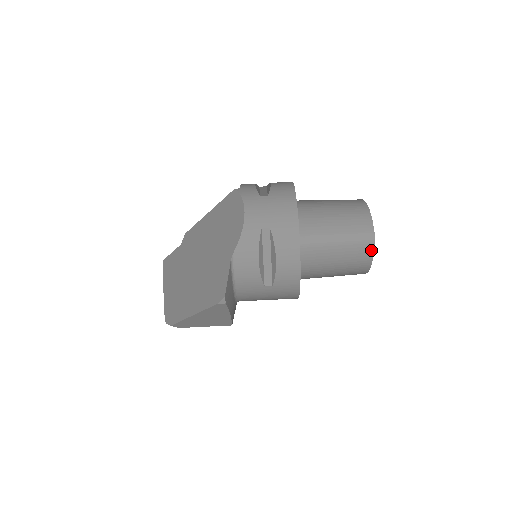
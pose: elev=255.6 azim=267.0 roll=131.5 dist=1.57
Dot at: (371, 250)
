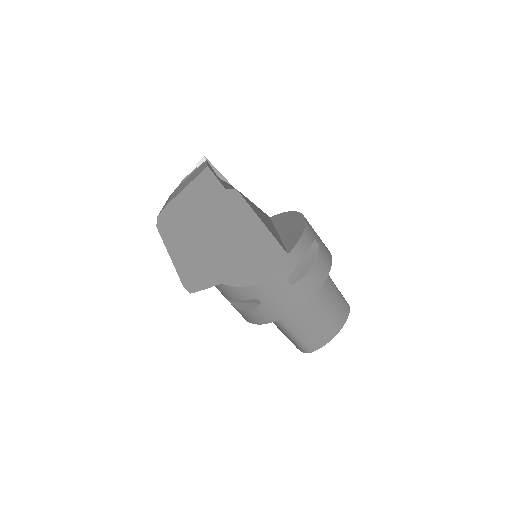
Dot at: (300, 350)
